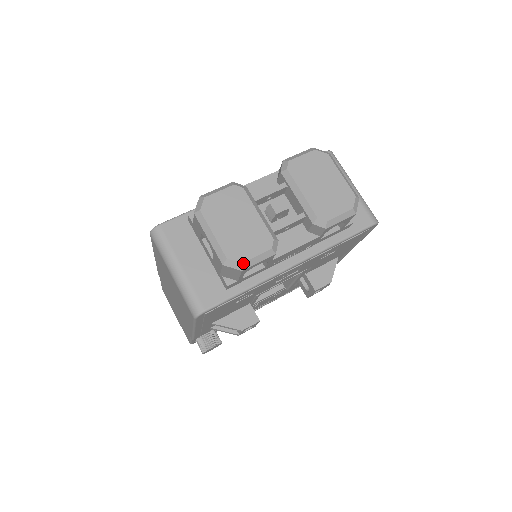
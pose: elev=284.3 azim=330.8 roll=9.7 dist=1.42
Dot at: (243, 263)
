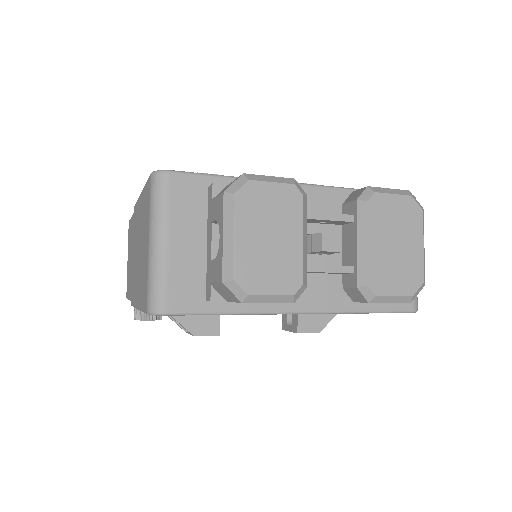
Dot at: (249, 295)
